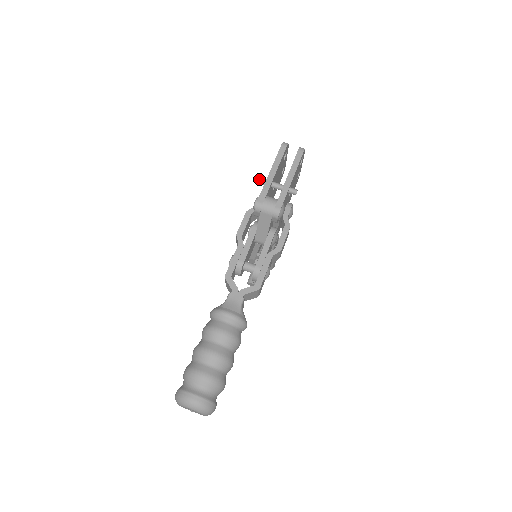
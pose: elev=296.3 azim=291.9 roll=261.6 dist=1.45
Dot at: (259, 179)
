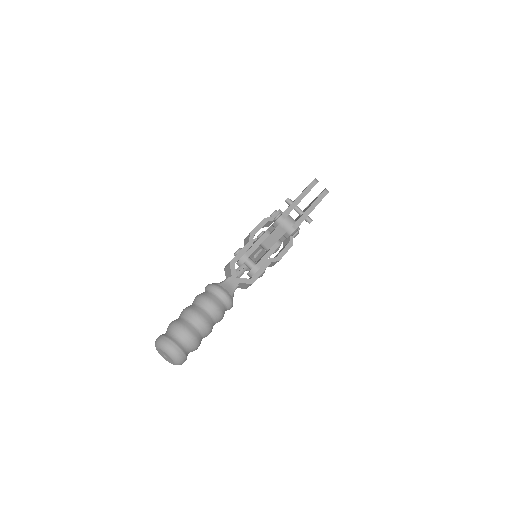
Dot at: (287, 198)
